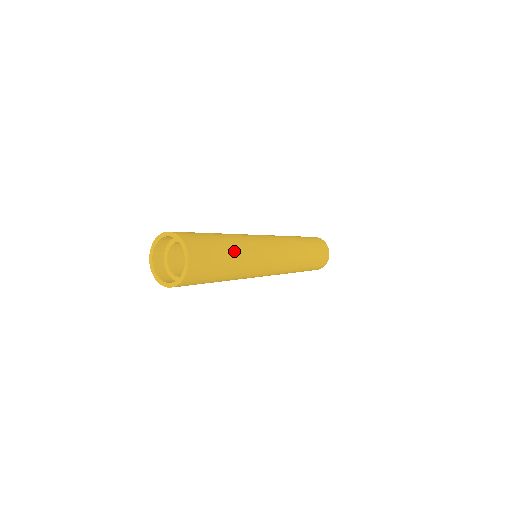
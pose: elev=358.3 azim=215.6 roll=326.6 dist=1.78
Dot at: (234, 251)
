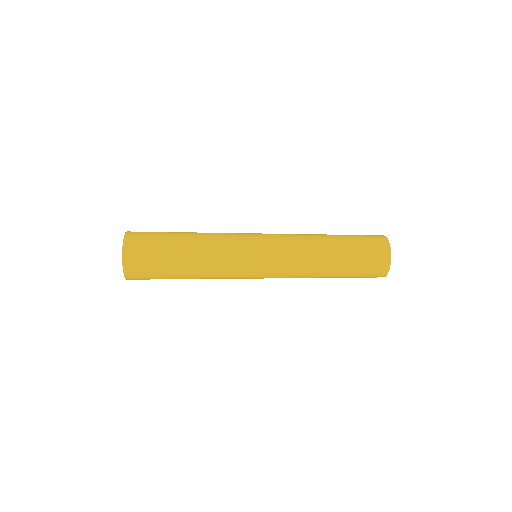
Dot at: (189, 267)
